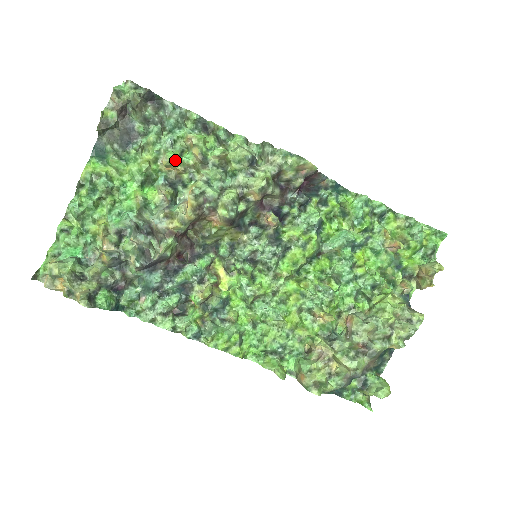
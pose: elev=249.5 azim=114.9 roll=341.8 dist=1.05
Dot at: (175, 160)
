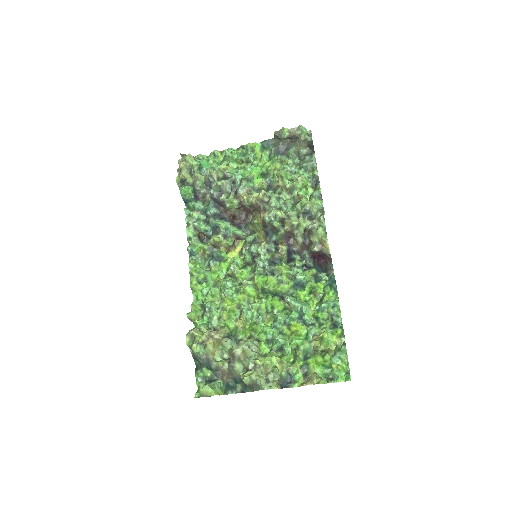
Dot at: (282, 176)
